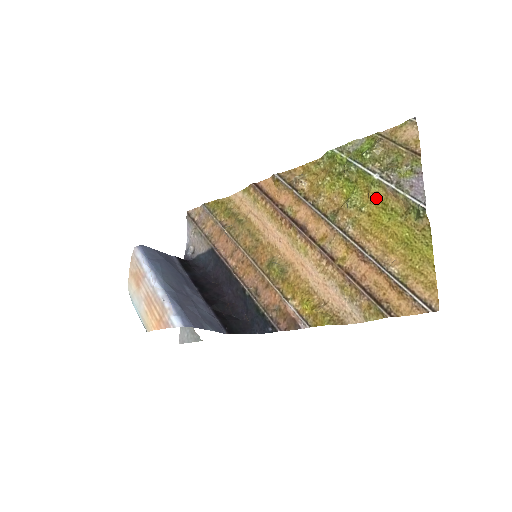
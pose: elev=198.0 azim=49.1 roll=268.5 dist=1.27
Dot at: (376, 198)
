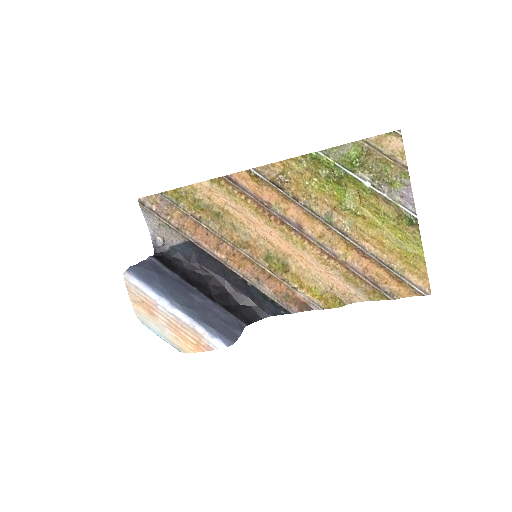
Dot at: (368, 202)
